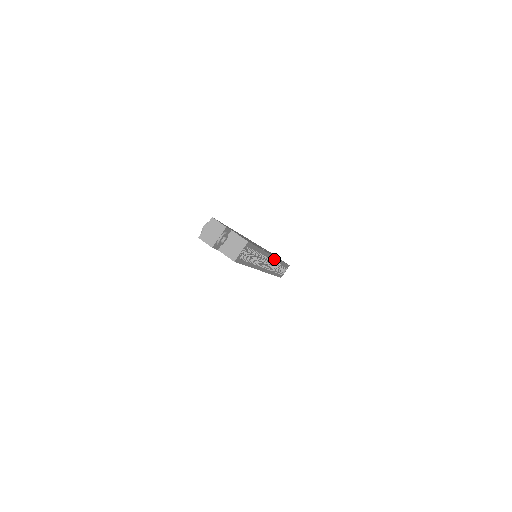
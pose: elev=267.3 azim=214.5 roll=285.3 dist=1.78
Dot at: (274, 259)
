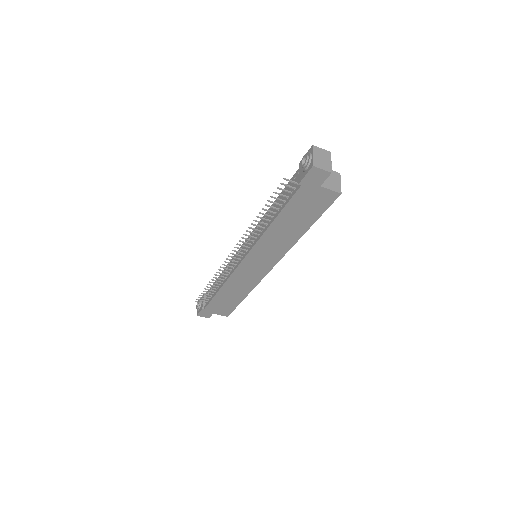
Dot at: occluded
